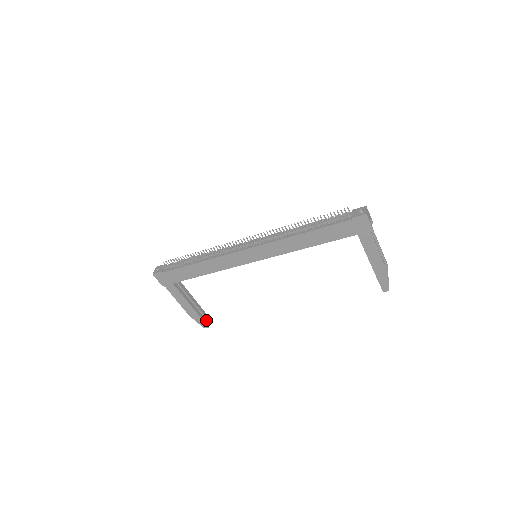
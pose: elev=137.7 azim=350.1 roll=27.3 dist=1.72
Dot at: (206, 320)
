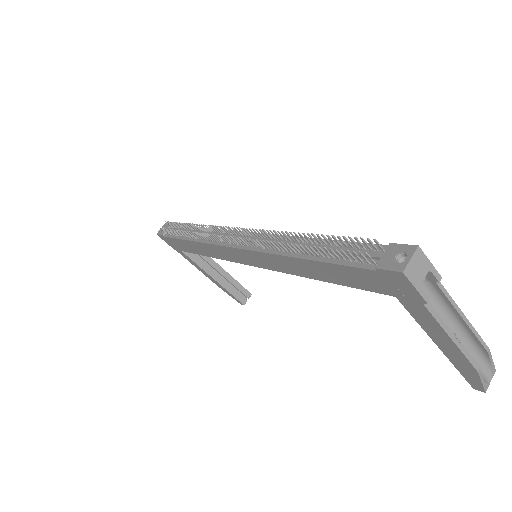
Dot at: (241, 296)
